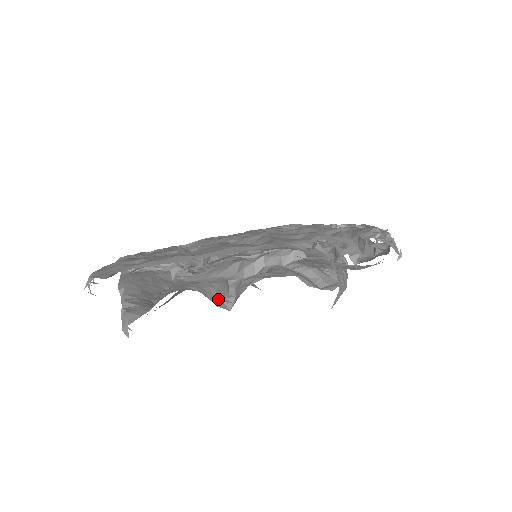
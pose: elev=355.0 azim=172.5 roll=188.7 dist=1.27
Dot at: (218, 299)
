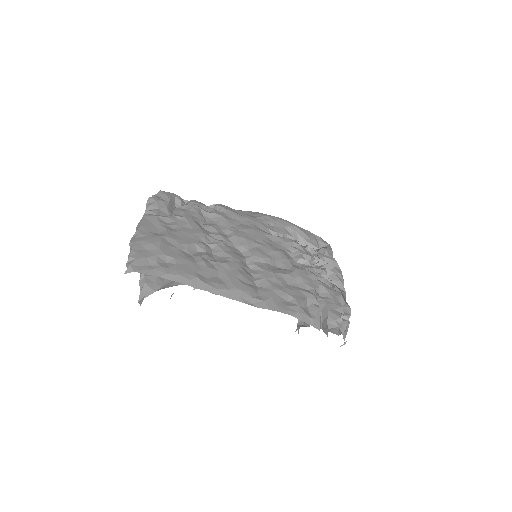
Dot at: occluded
